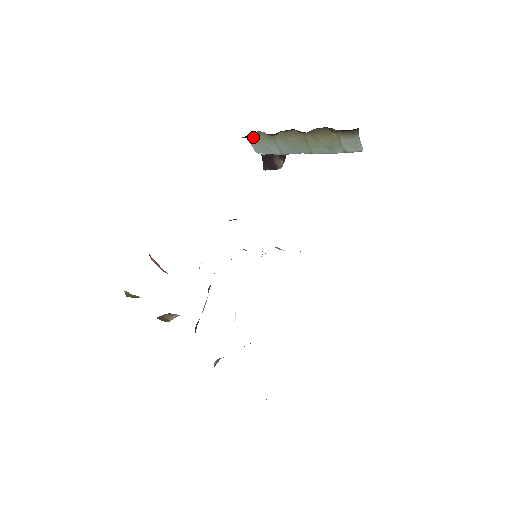
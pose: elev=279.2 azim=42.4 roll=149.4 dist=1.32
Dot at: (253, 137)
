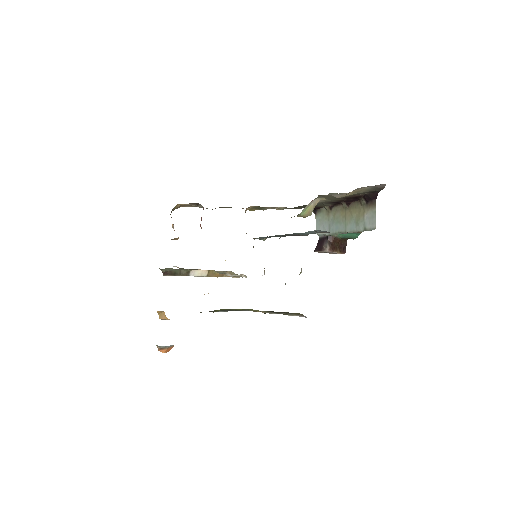
Dot at: (319, 214)
